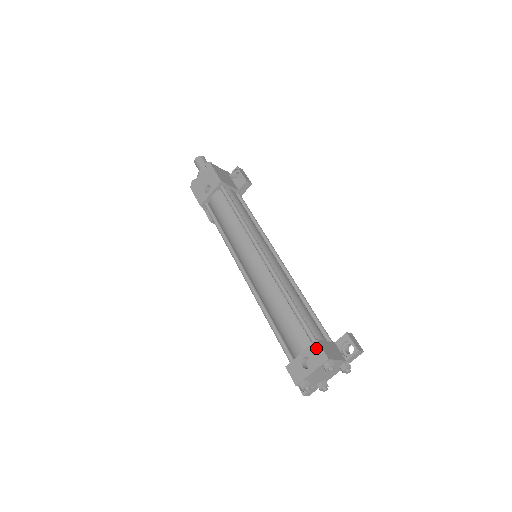
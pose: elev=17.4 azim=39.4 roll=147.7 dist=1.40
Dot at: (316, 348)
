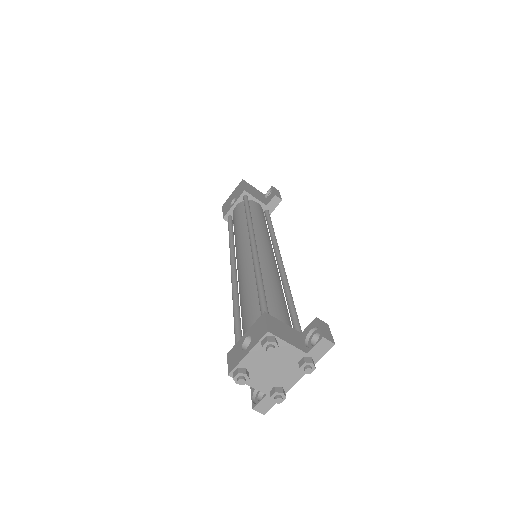
Dot at: (260, 322)
